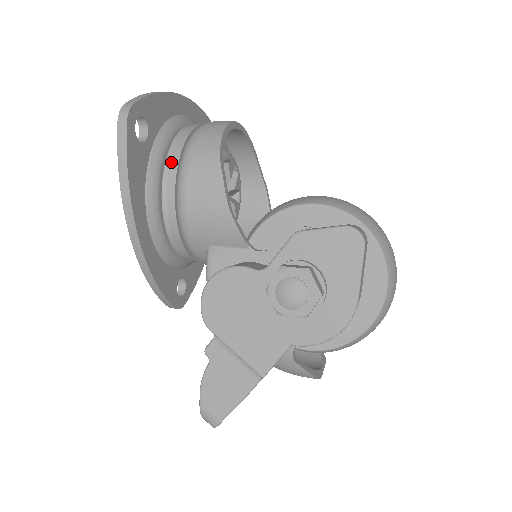
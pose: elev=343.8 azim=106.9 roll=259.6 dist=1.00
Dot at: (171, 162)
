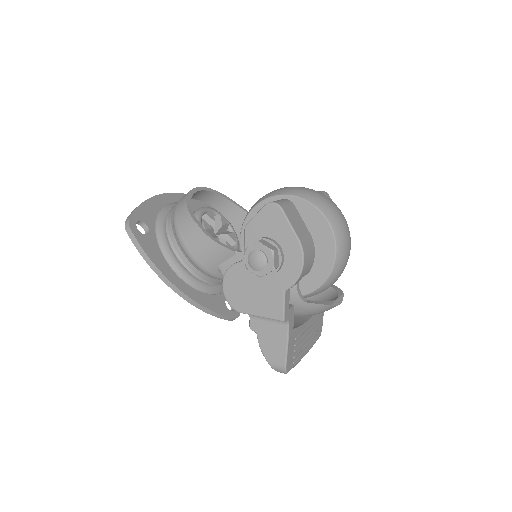
Dot at: (169, 234)
